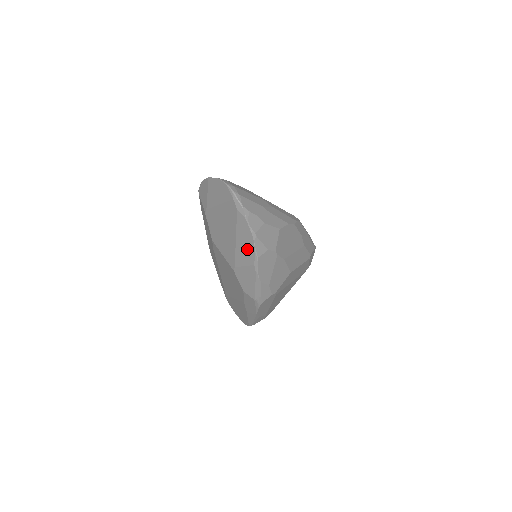
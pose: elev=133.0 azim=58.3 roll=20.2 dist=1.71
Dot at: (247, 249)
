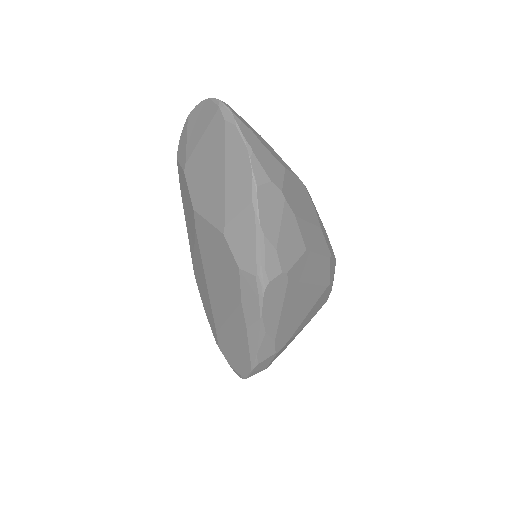
Dot at: (241, 179)
